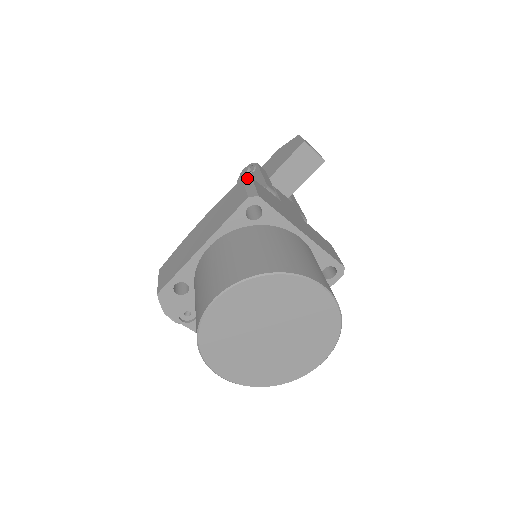
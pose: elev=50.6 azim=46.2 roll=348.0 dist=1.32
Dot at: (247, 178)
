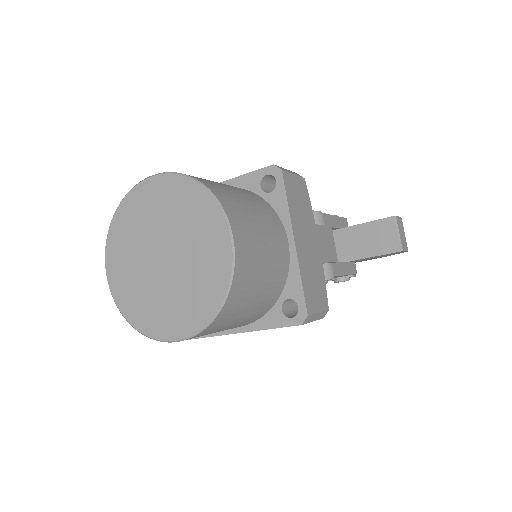
Dot at: occluded
